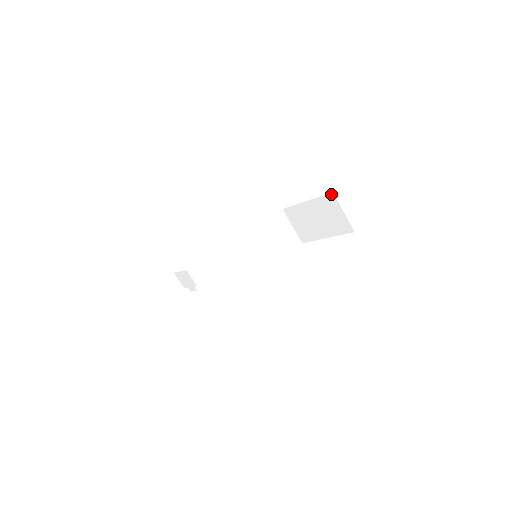
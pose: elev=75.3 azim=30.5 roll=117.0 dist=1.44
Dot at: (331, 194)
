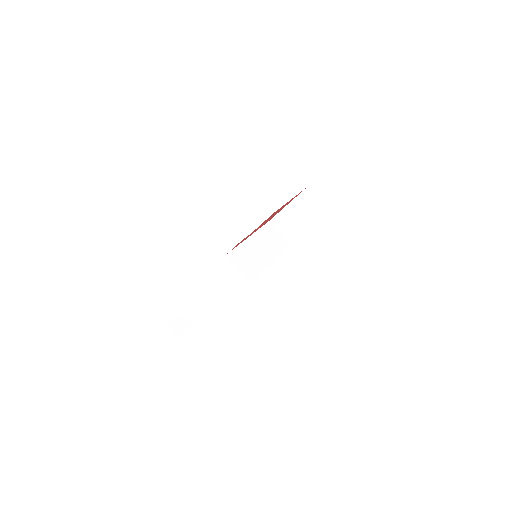
Dot at: (306, 189)
